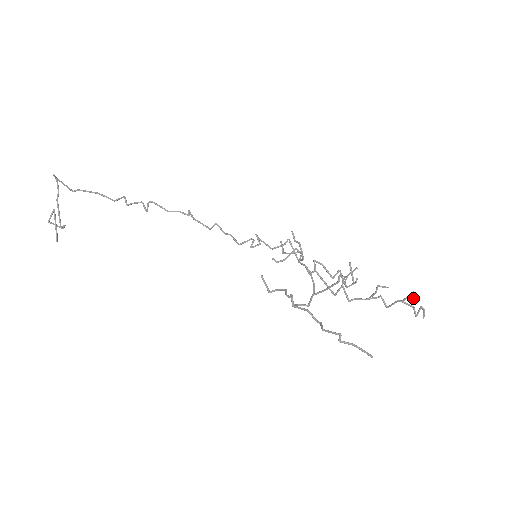
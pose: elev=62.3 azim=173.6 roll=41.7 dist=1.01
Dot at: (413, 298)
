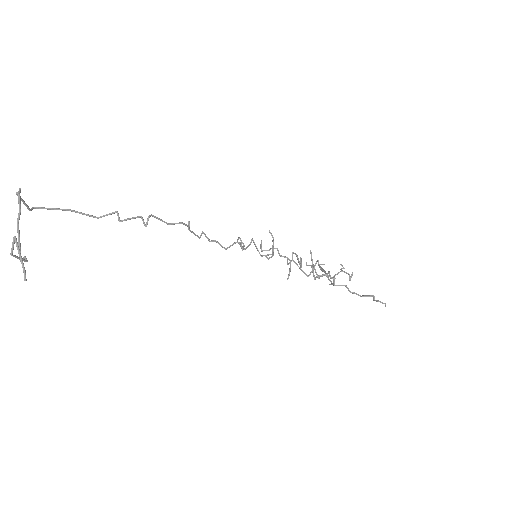
Dot at: (344, 268)
